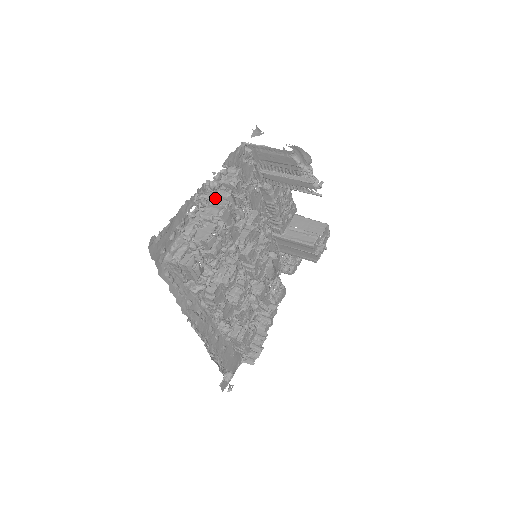
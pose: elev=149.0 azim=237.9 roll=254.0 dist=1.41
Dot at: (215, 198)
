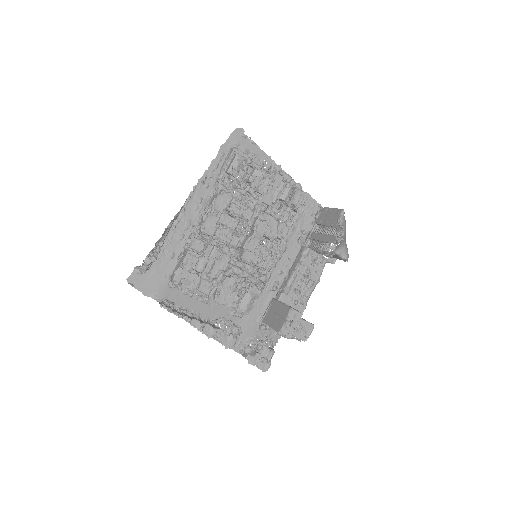
Dot at: (283, 173)
